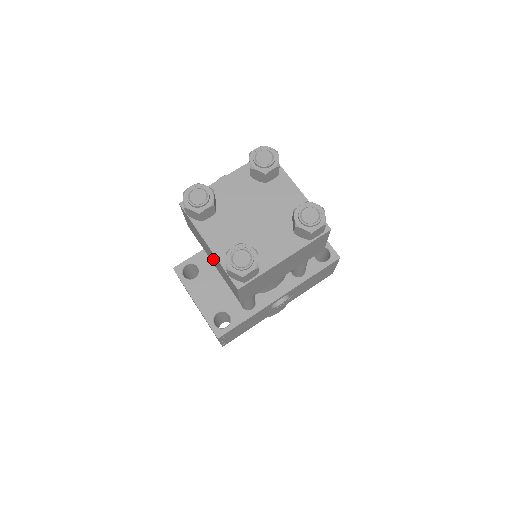
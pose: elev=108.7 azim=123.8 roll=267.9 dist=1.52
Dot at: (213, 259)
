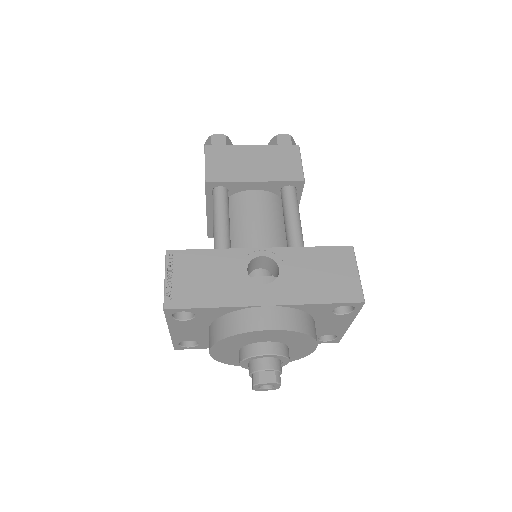
Dot at: occluded
